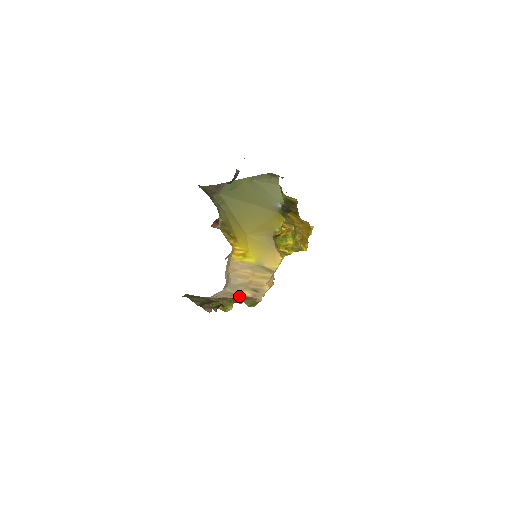
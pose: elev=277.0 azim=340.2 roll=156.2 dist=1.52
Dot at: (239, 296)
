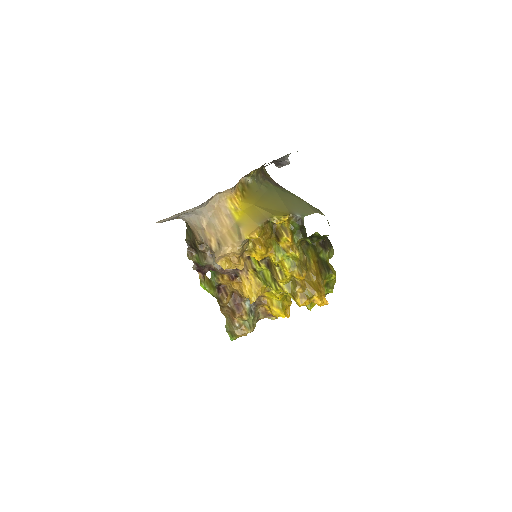
Dot at: (208, 242)
